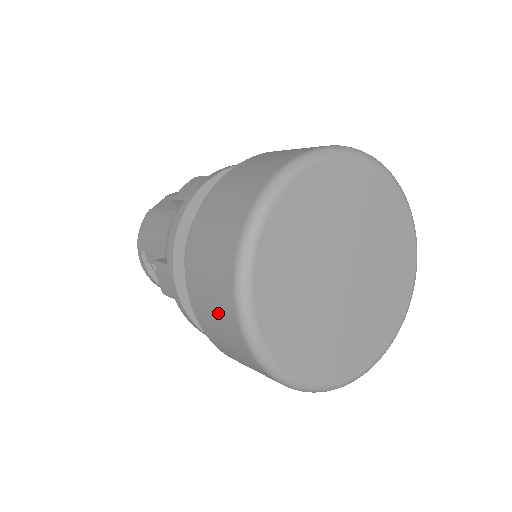
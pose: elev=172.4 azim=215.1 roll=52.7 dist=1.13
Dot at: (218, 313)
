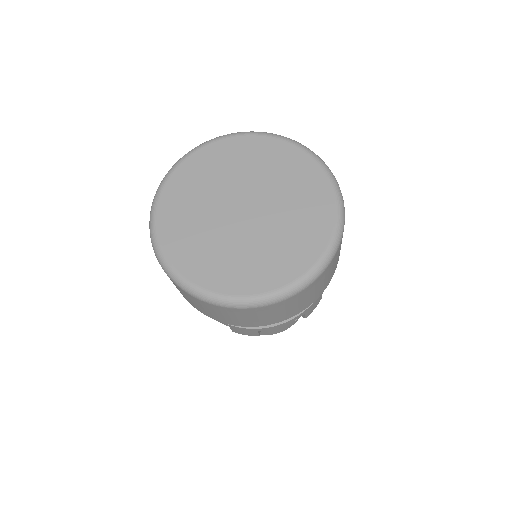
Dot at: occluded
